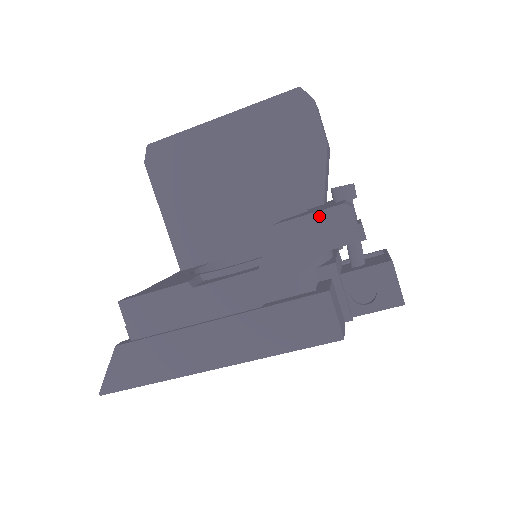
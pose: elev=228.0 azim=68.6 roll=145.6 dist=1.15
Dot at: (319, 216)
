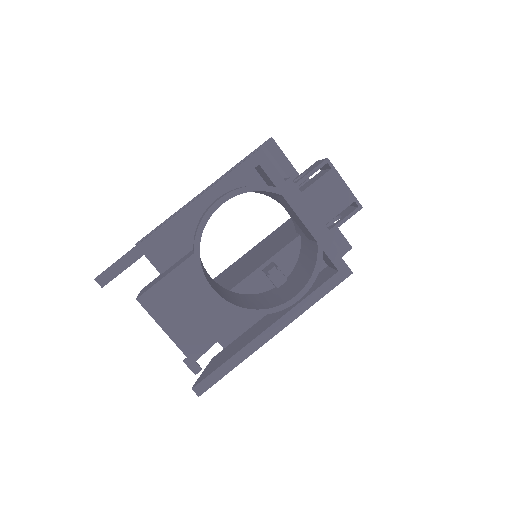
Dot at: occluded
